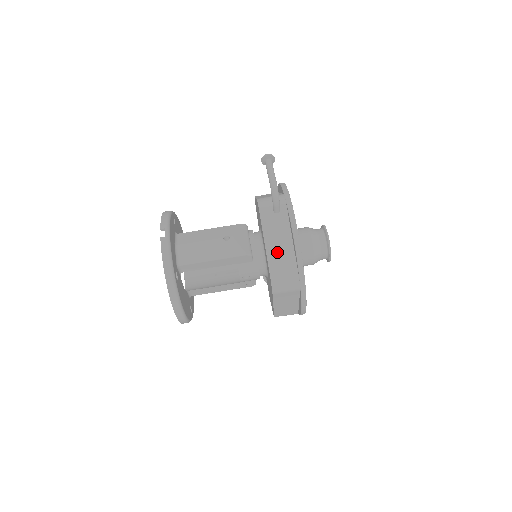
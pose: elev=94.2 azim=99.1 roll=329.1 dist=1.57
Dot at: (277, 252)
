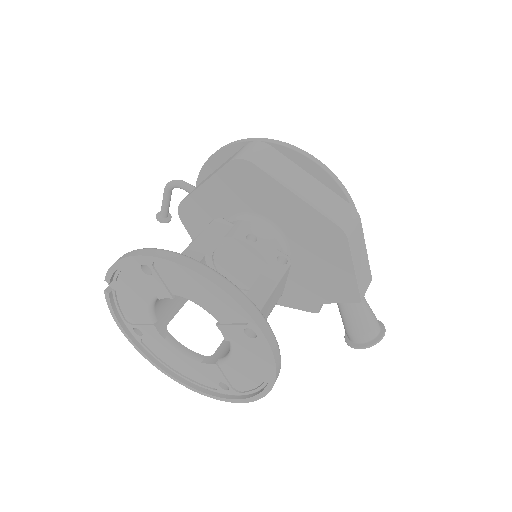
Dot at: occluded
